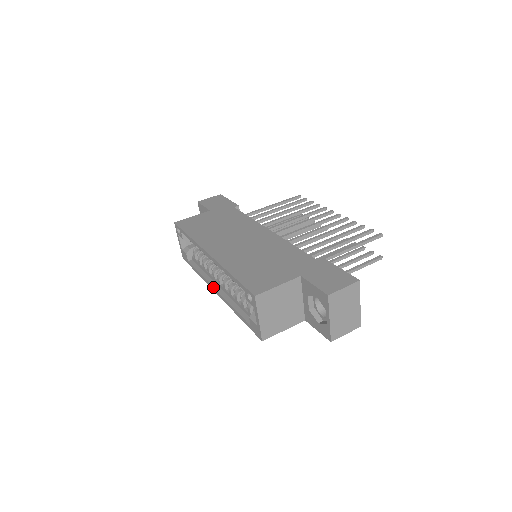
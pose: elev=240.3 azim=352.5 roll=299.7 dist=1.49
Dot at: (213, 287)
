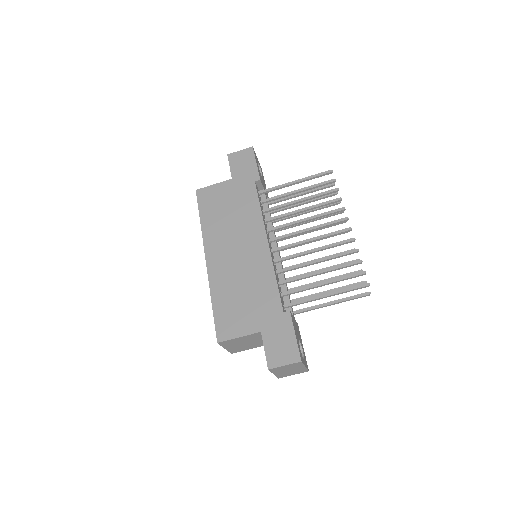
Dot at: occluded
